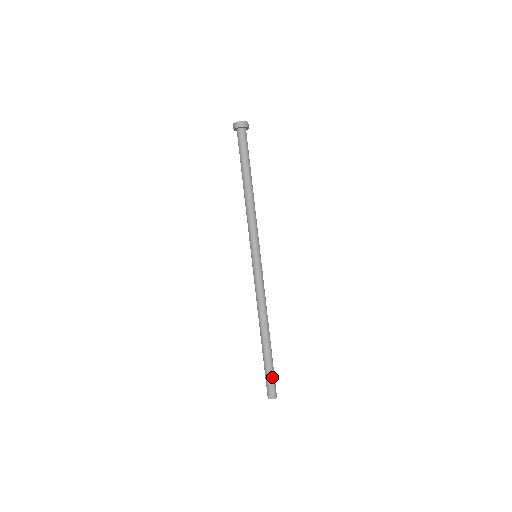
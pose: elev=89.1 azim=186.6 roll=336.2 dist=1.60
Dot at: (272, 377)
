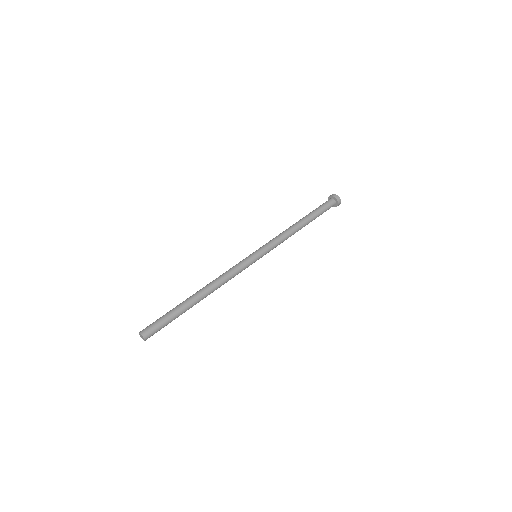
Dot at: (164, 324)
